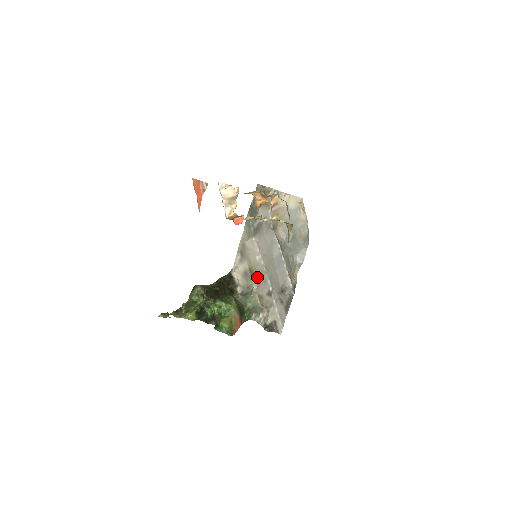
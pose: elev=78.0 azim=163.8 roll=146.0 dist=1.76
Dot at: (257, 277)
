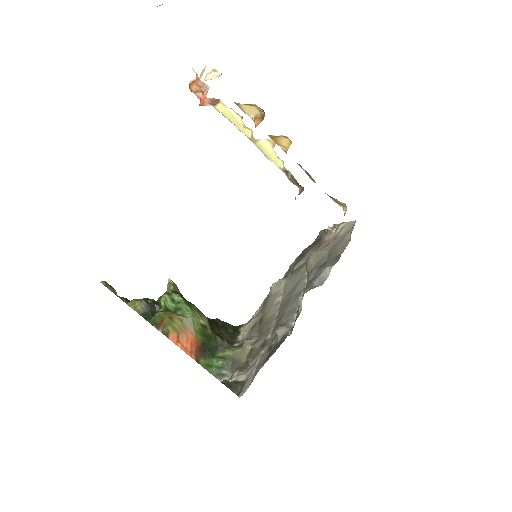
Dot at: (263, 326)
